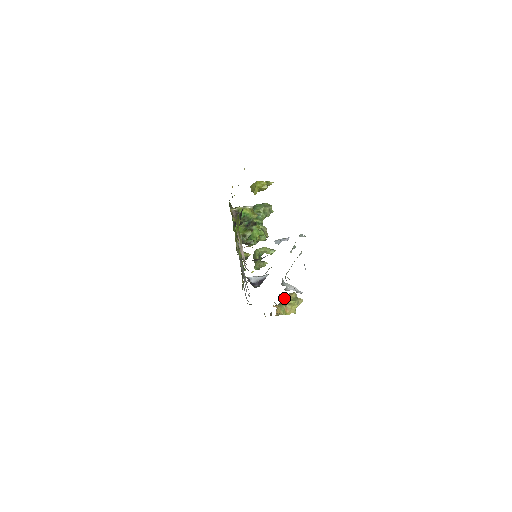
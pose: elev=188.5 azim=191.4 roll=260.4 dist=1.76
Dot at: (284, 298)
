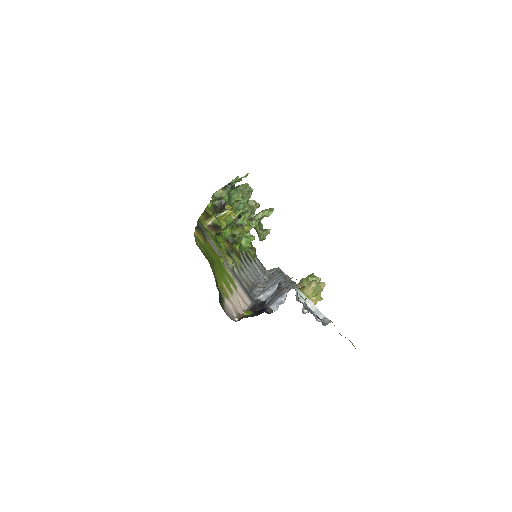
Dot at: (304, 294)
